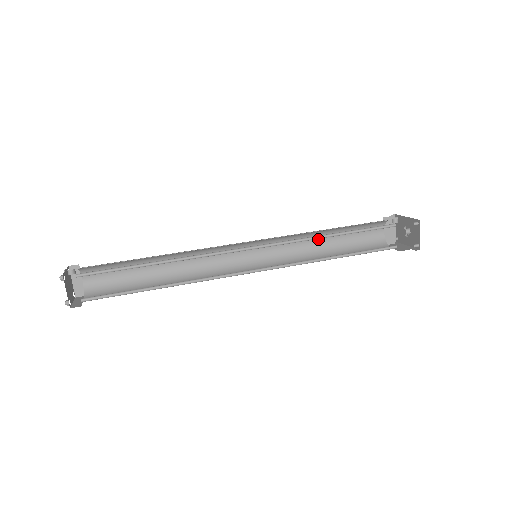
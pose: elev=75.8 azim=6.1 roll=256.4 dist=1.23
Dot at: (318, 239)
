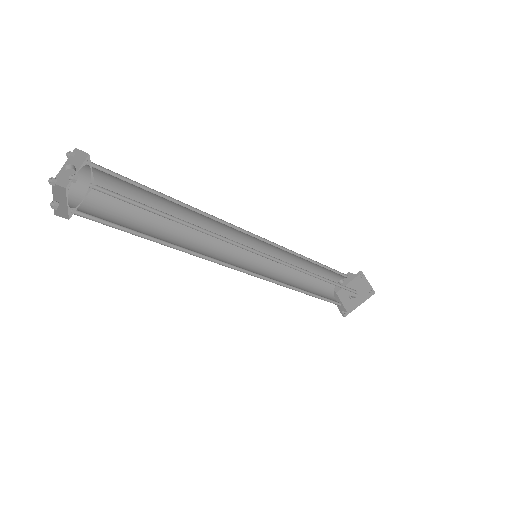
Dot at: (293, 281)
